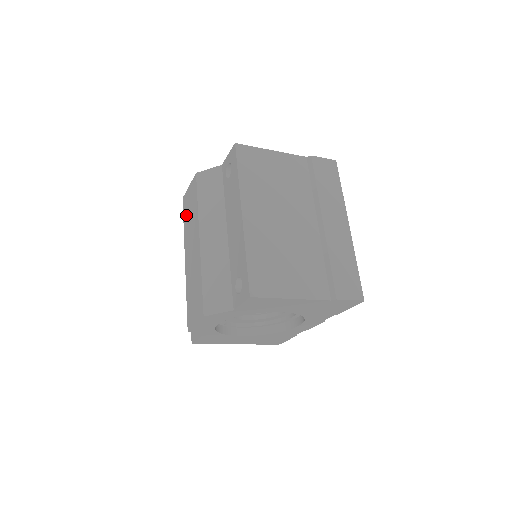
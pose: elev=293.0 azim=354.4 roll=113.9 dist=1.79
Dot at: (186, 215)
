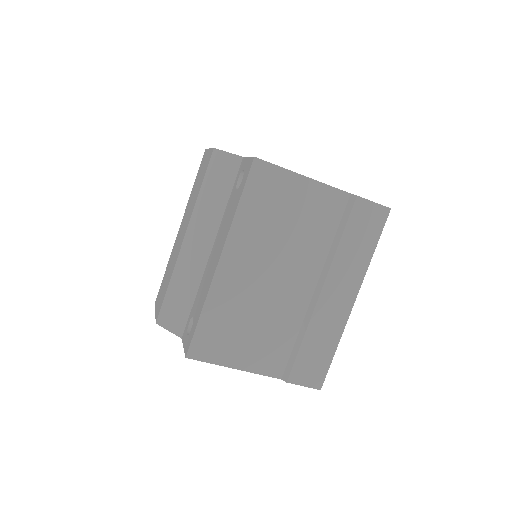
Dot at: (197, 179)
